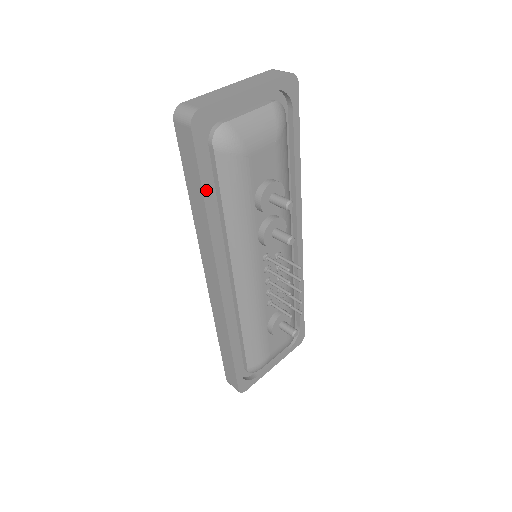
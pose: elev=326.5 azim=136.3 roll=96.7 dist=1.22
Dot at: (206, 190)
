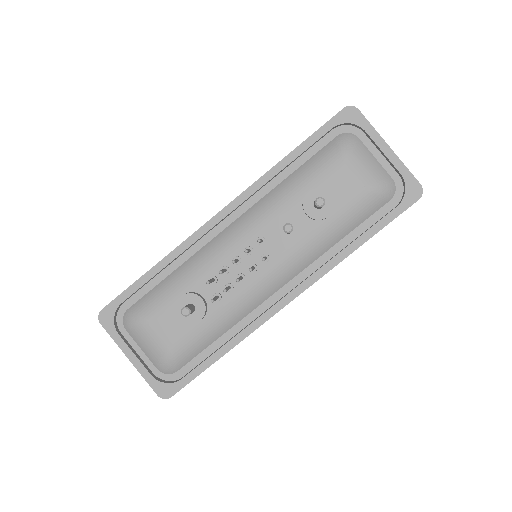
Dot at: (303, 147)
